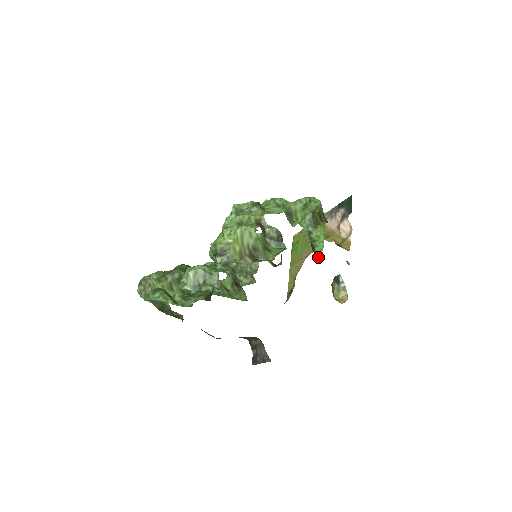
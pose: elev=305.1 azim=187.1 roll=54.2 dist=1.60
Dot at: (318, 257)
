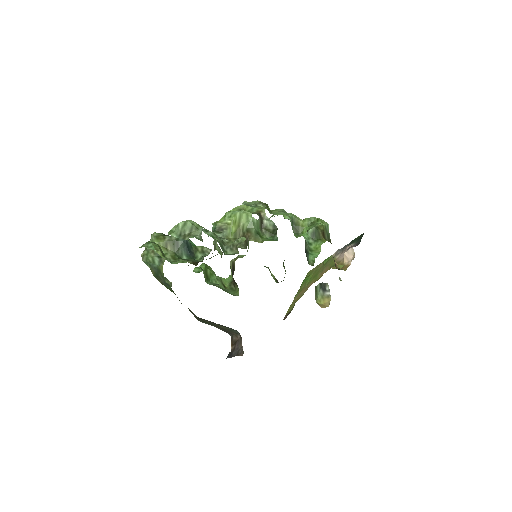
Dot at: (310, 262)
